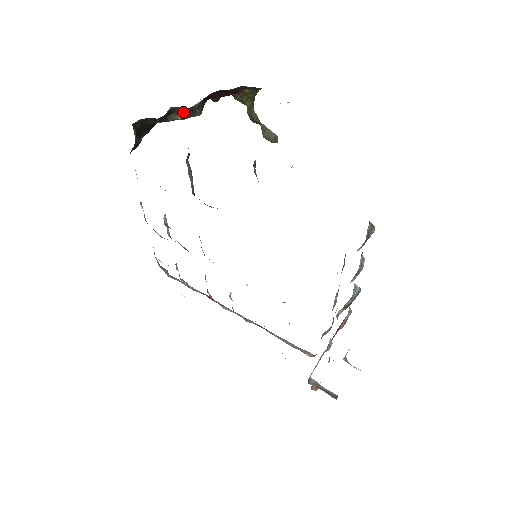
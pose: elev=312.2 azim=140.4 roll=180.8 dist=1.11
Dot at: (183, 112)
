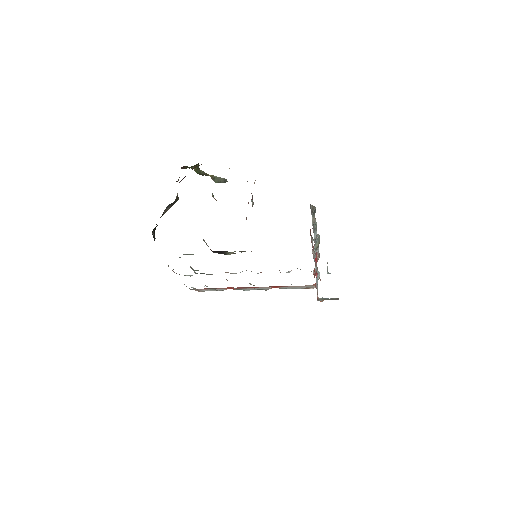
Dot at: (170, 205)
